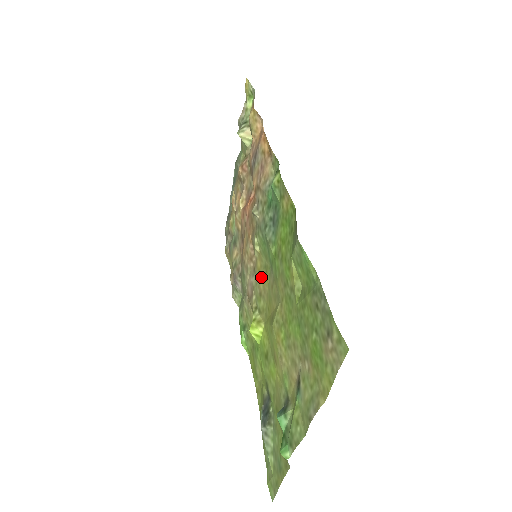
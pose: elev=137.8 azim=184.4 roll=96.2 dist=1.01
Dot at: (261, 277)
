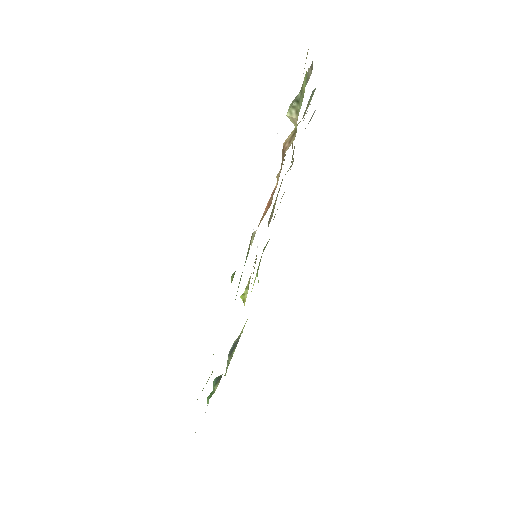
Dot at: occluded
